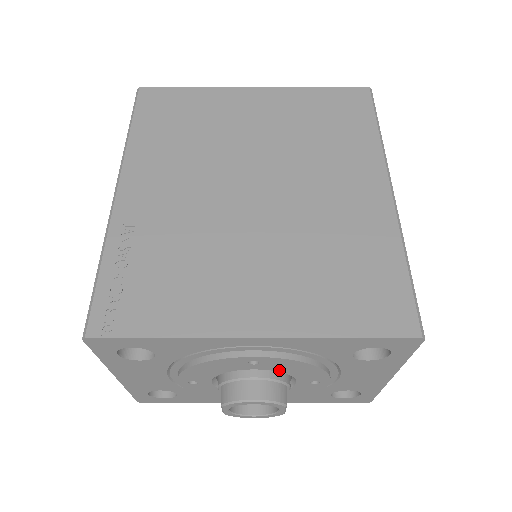
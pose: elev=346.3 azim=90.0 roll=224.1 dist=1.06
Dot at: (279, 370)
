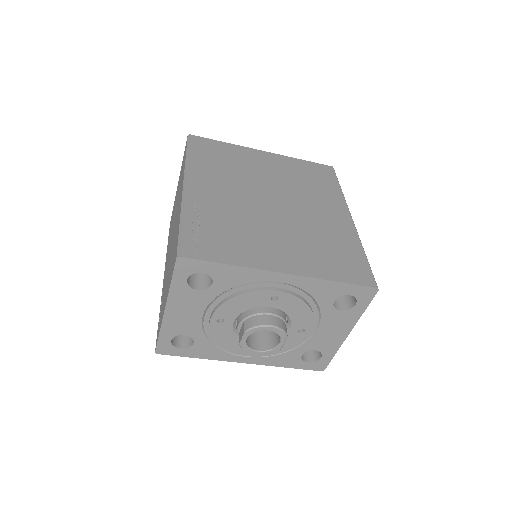
Dot at: (286, 311)
